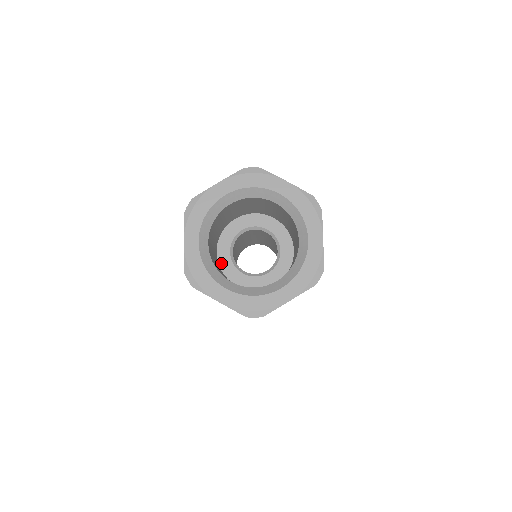
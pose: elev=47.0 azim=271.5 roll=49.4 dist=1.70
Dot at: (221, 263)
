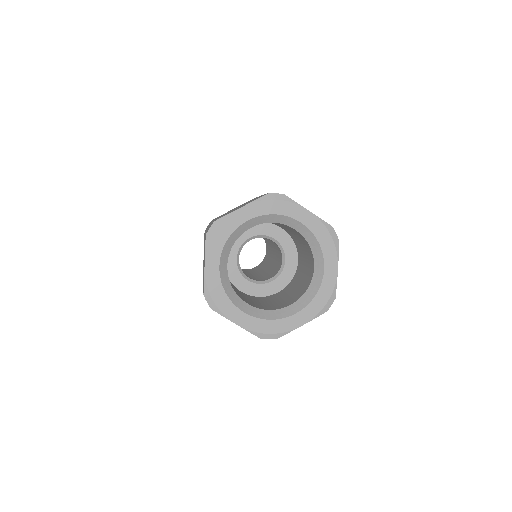
Dot at: (227, 269)
